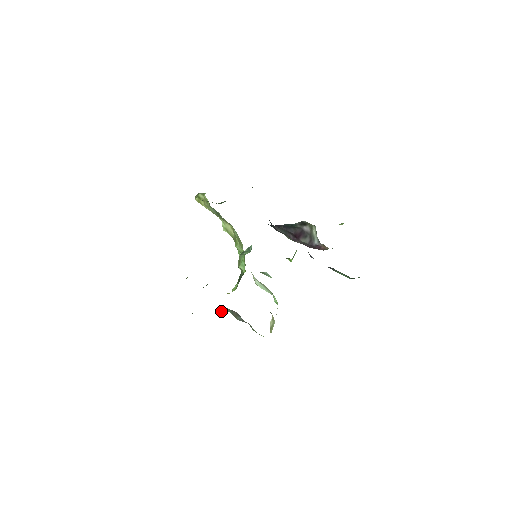
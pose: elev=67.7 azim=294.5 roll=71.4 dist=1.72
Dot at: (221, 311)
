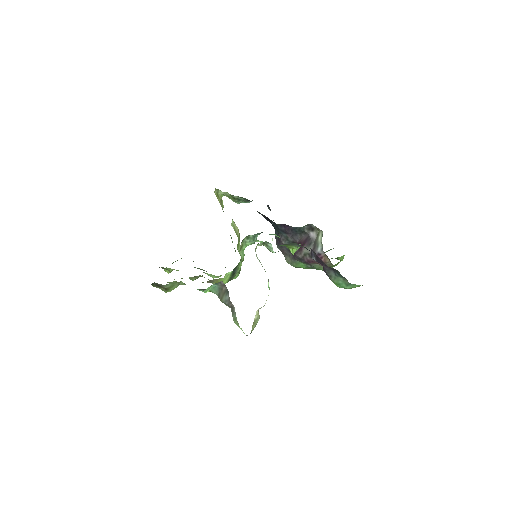
Dot at: (208, 291)
